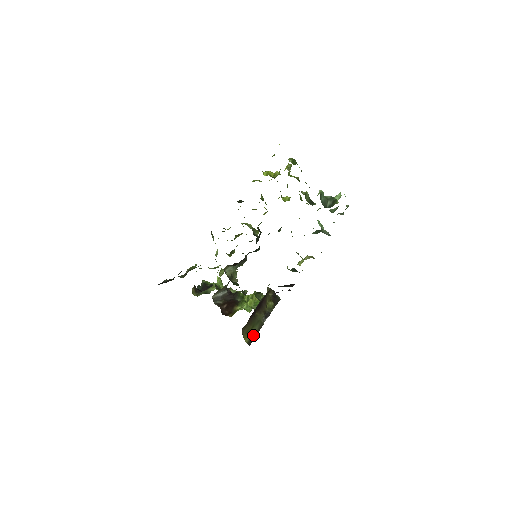
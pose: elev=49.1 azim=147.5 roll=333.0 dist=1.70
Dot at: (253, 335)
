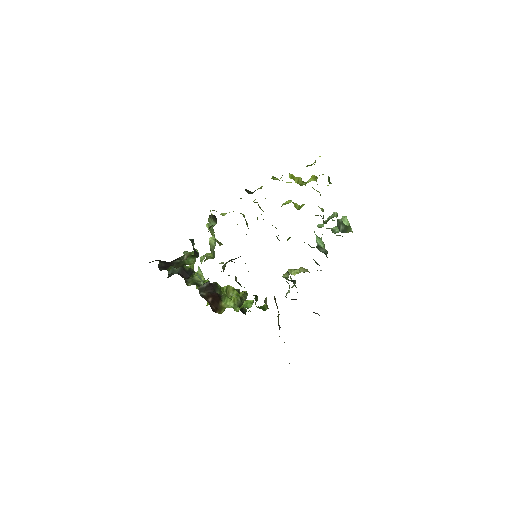
Dot at: occluded
